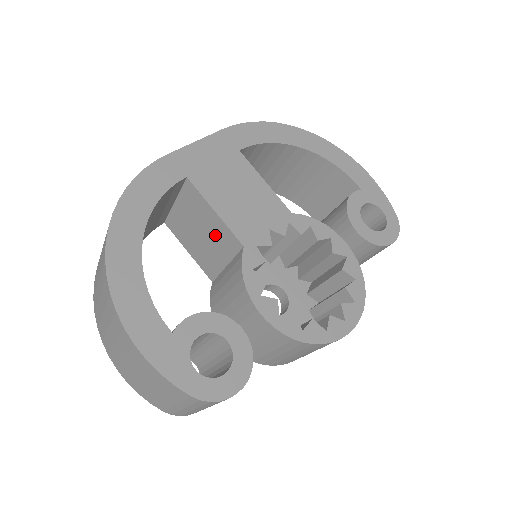
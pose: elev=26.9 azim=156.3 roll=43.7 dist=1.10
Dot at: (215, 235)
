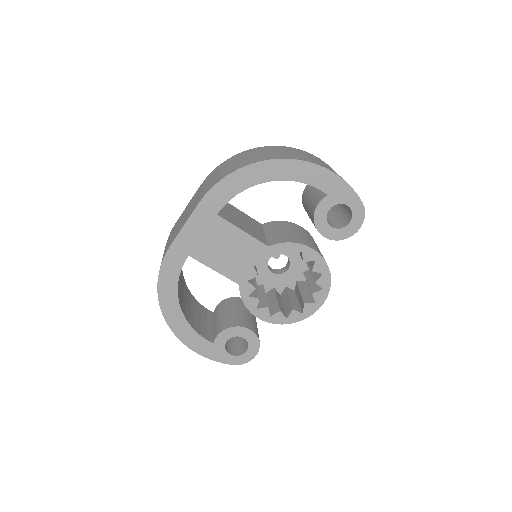
Dot at: occluded
